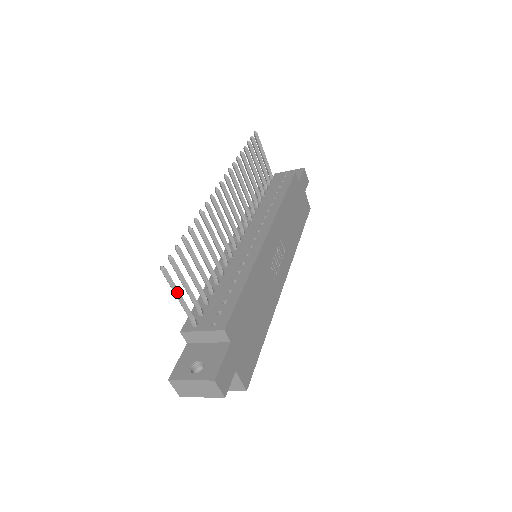
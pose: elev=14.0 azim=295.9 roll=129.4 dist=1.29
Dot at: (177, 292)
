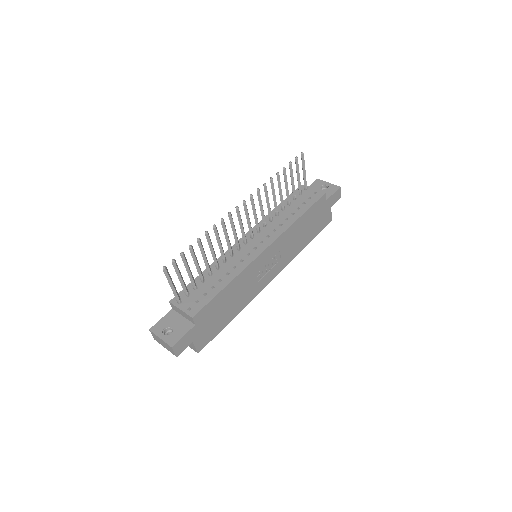
Dot at: (171, 283)
